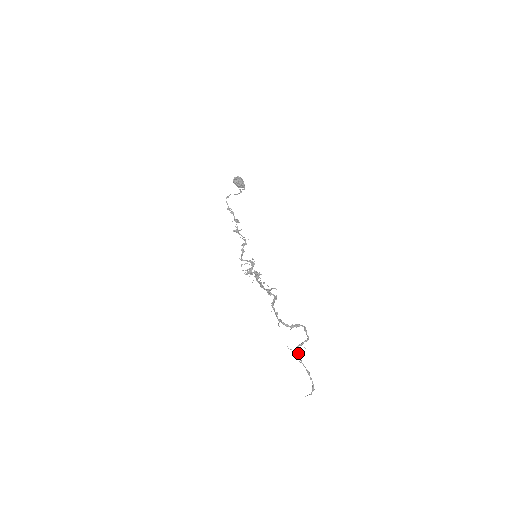
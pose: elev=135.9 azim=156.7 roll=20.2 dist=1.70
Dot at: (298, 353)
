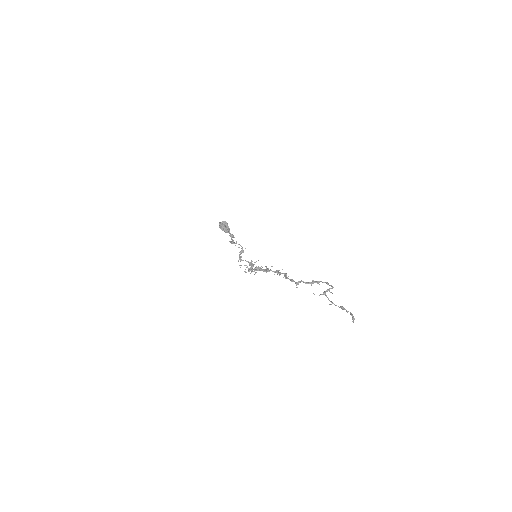
Dot at: occluded
